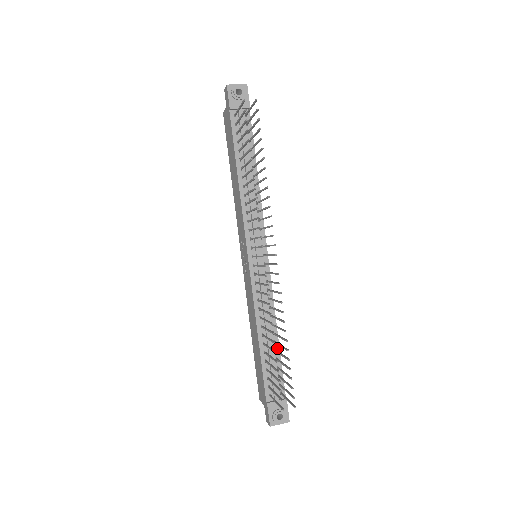
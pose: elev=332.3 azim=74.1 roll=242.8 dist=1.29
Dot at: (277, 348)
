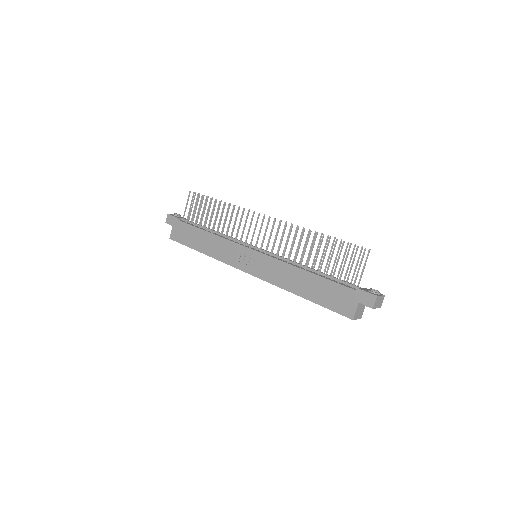
Dot at: occluded
